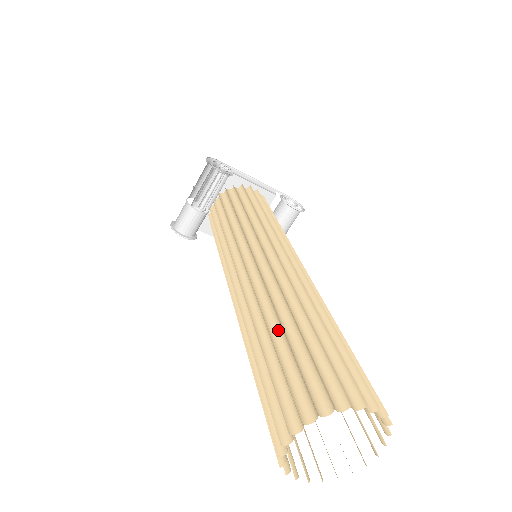
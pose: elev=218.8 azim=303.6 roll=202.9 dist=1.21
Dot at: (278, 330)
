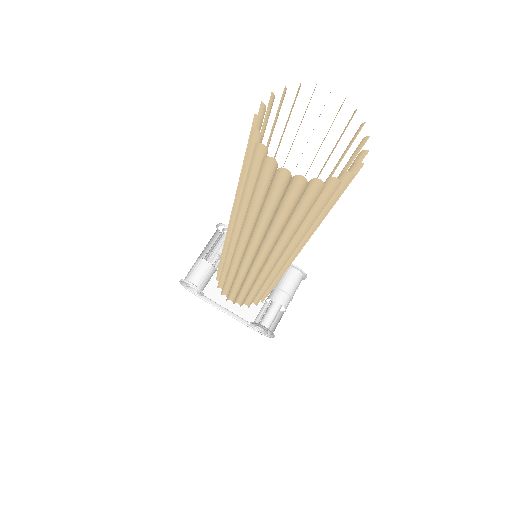
Dot at: occluded
